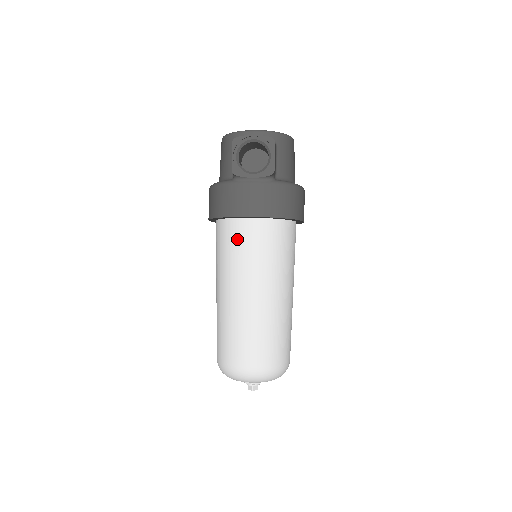
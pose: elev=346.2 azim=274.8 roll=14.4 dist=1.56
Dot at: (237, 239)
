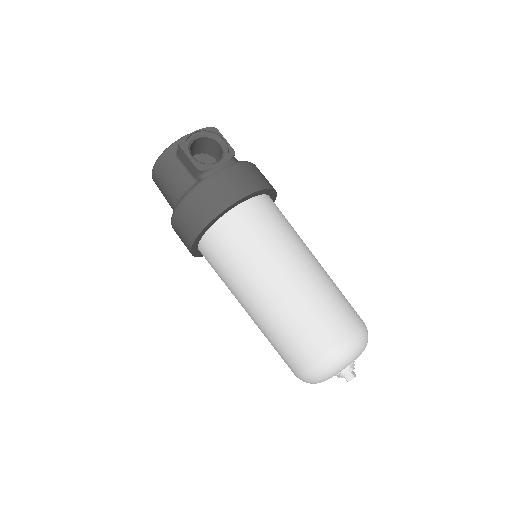
Dot at: (243, 229)
